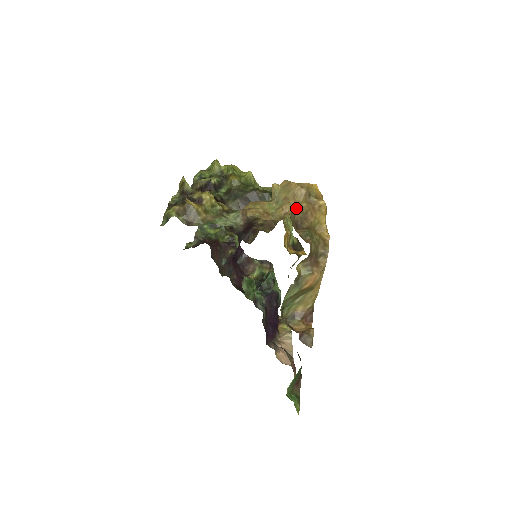
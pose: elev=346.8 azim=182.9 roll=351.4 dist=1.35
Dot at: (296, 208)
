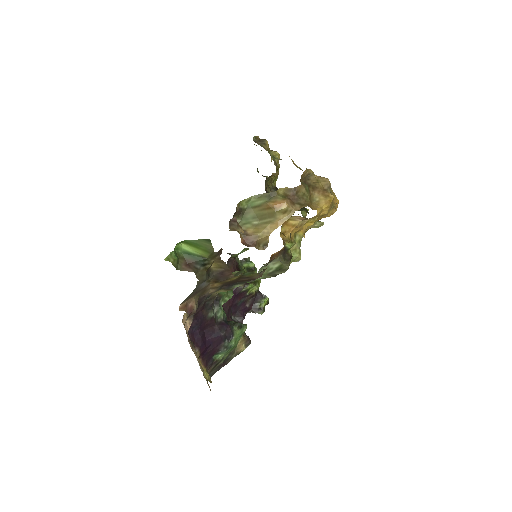
Dot at: (314, 180)
